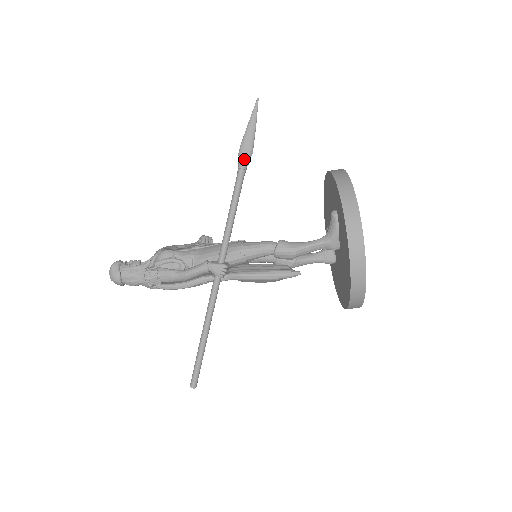
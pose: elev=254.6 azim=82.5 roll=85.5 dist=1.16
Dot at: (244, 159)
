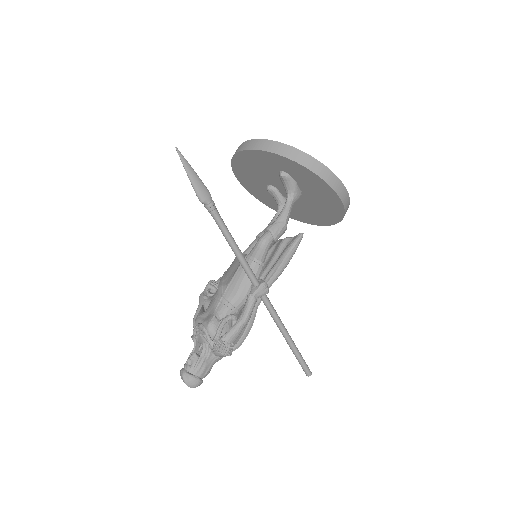
Dot at: (209, 201)
